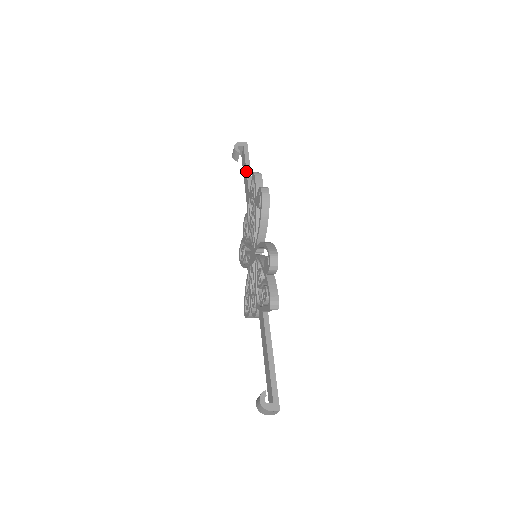
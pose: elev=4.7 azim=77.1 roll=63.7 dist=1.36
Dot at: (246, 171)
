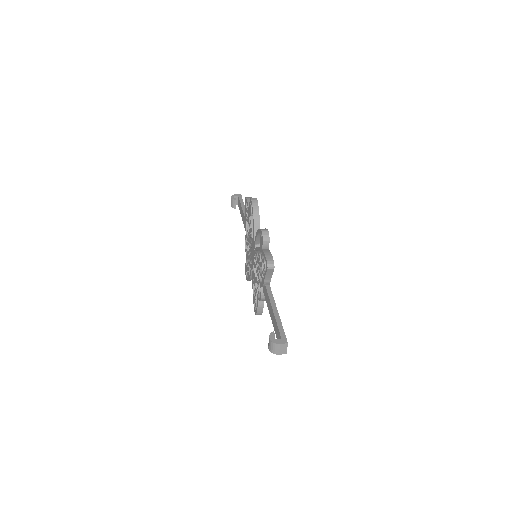
Dot at: (242, 209)
